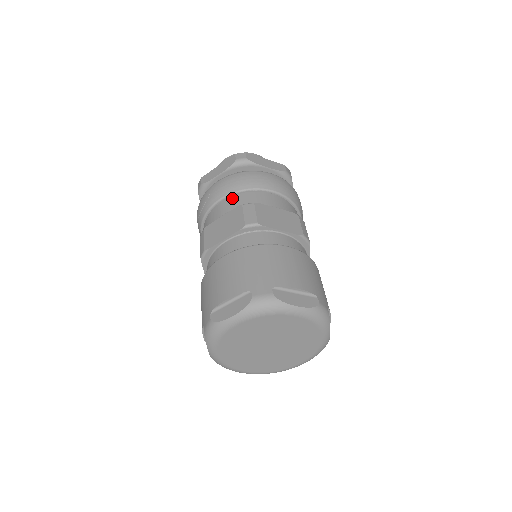
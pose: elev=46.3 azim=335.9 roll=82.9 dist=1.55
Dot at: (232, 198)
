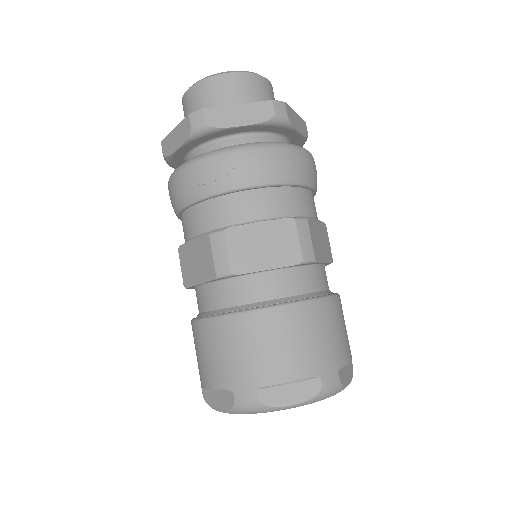
Dot at: (272, 192)
